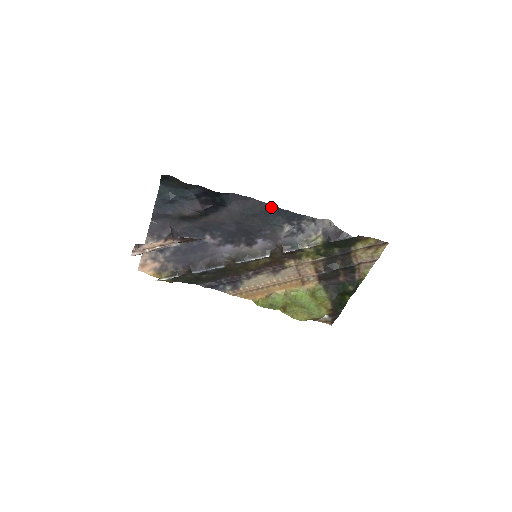
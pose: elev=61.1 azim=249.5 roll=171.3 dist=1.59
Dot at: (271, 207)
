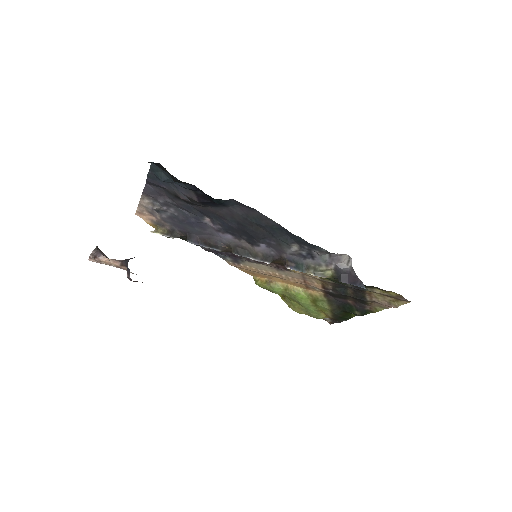
Dot at: (279, 226)
